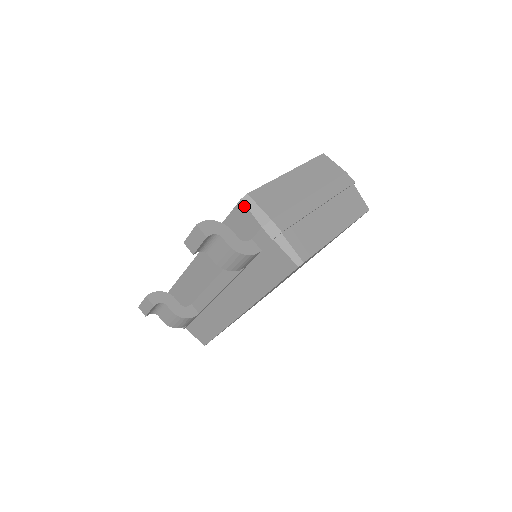
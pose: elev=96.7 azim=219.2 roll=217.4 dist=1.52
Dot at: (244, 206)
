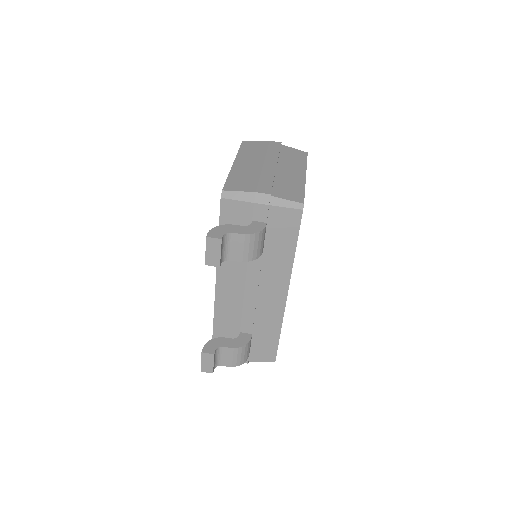
Dot at: (227, 201)
